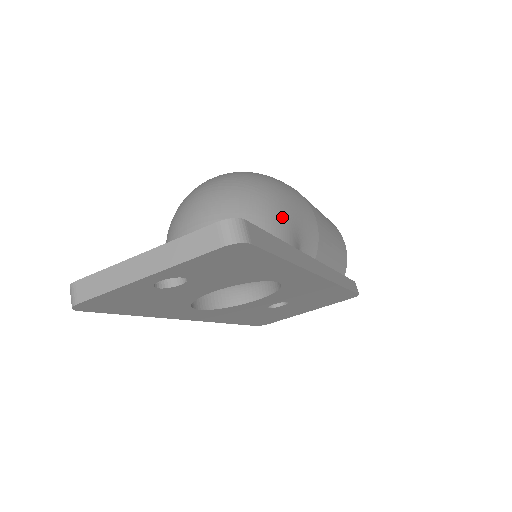
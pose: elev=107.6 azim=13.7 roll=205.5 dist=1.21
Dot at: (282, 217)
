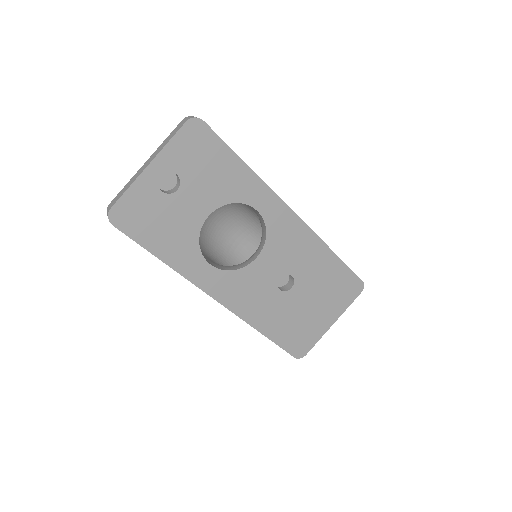
Dot at: occluded
